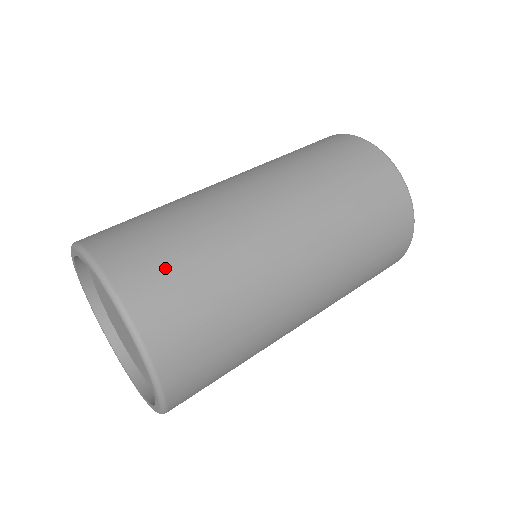
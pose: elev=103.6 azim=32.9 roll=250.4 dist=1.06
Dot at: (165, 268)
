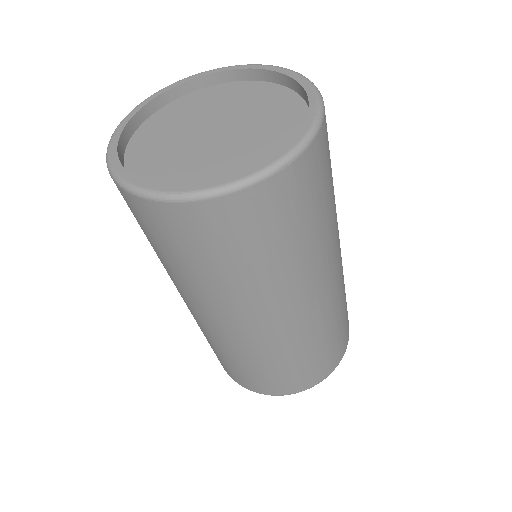
Dot at: occluded
